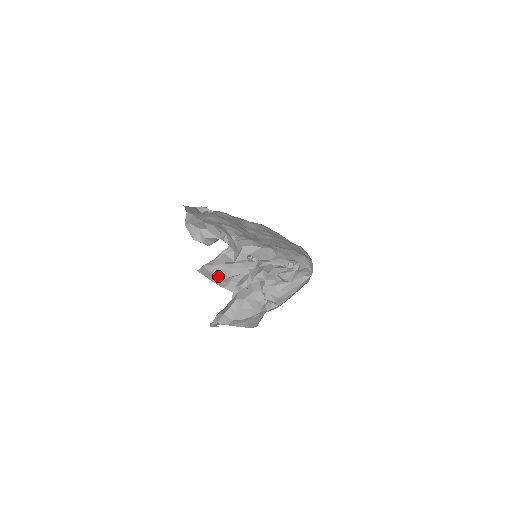
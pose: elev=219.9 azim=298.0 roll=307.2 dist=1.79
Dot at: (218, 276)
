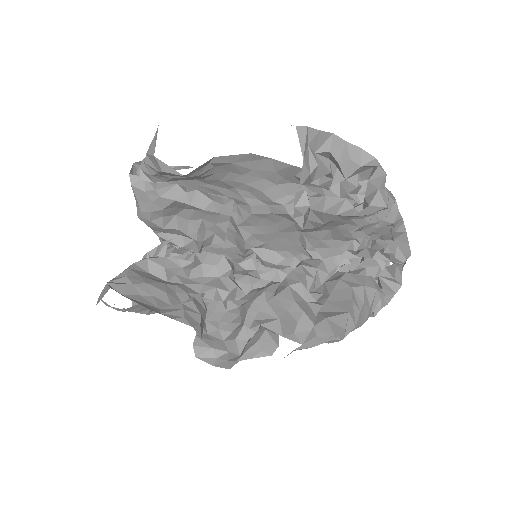
Dot at: (147, 303)
